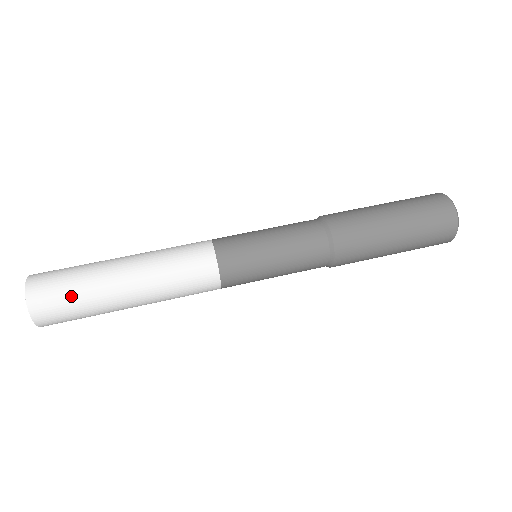
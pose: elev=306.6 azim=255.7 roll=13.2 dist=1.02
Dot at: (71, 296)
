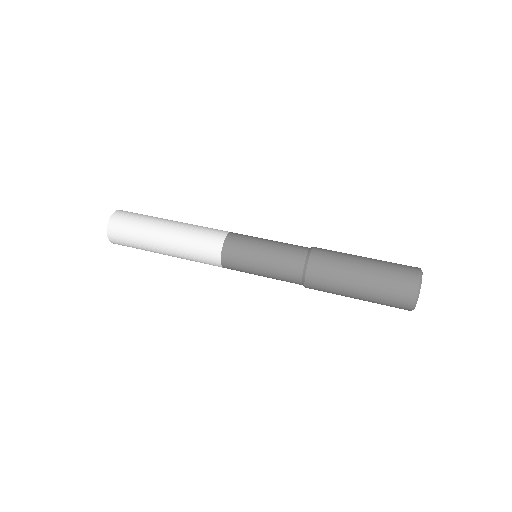
Dot at: (131, 239)
